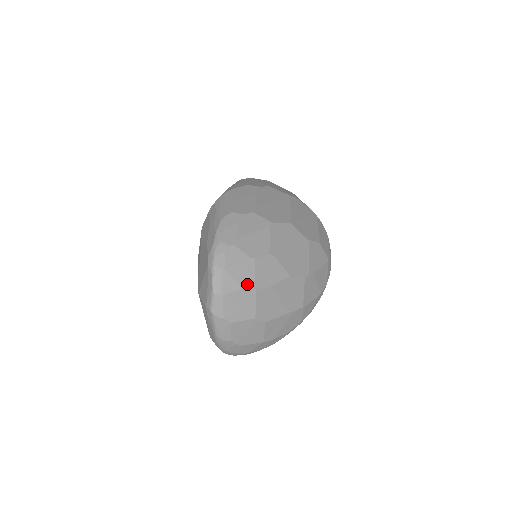
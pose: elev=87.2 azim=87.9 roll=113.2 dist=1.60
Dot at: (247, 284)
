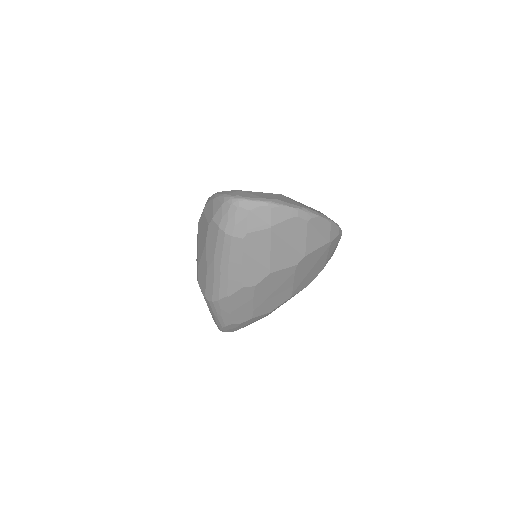
Dot at: occluded
